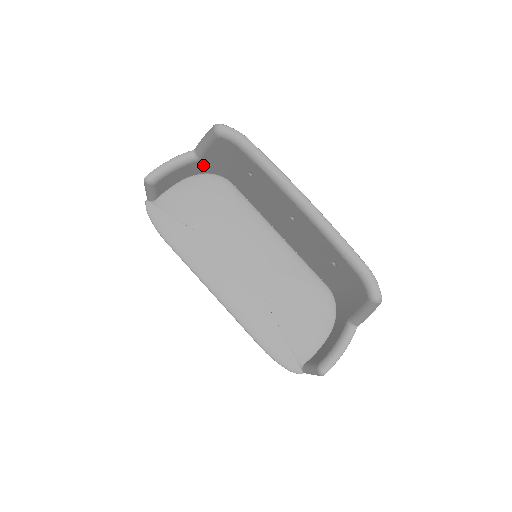
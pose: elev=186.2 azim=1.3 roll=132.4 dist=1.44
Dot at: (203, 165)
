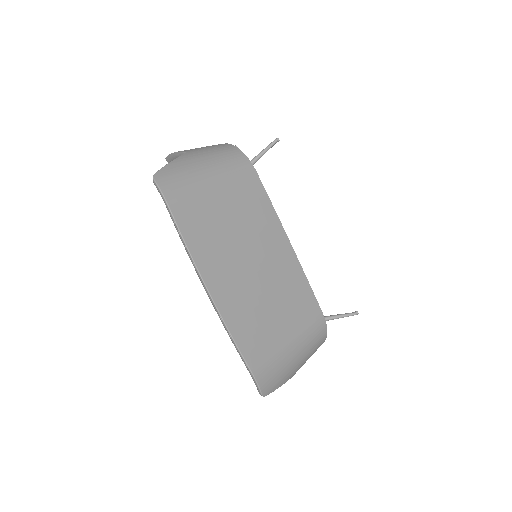
Dot at: occluded
